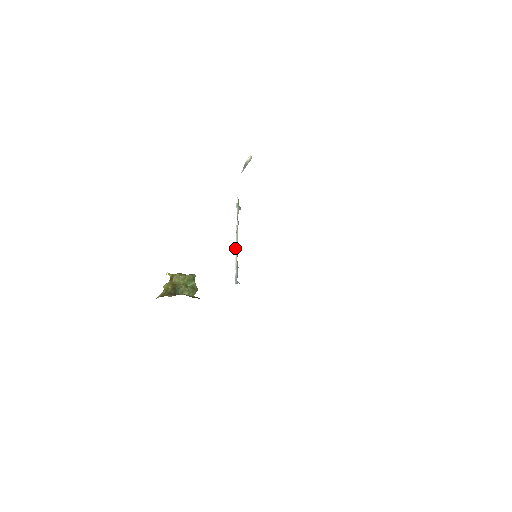
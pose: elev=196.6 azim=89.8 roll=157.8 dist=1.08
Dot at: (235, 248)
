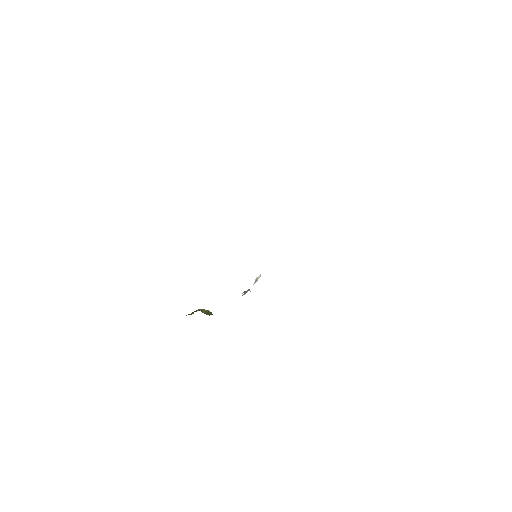
Dot at: (244, 291)
